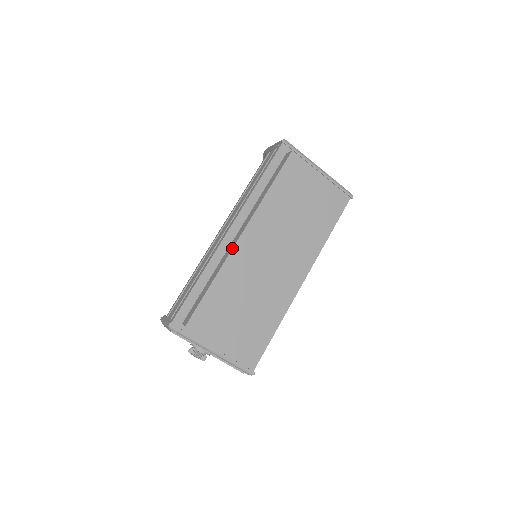
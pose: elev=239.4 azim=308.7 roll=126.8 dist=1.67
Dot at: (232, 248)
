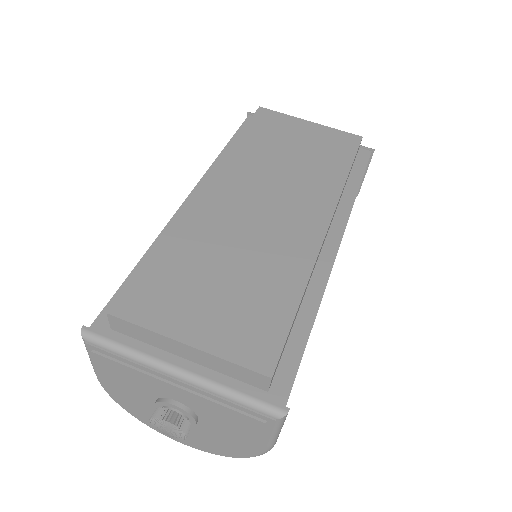
Dot at: (189, 201)
